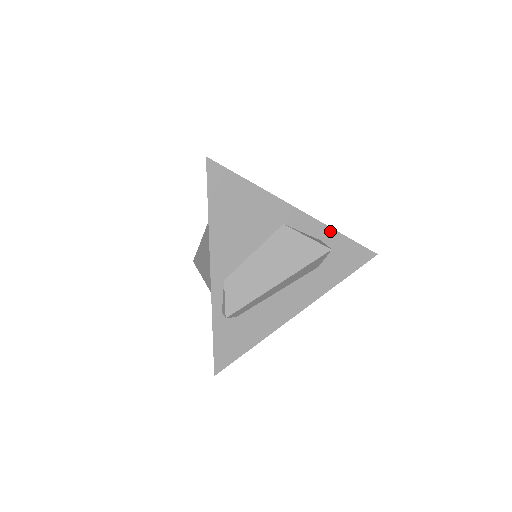
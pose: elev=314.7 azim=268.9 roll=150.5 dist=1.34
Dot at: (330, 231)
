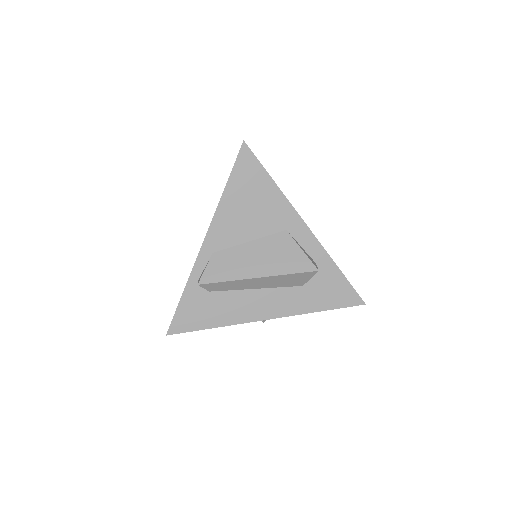
Dot at: (327, 258)
